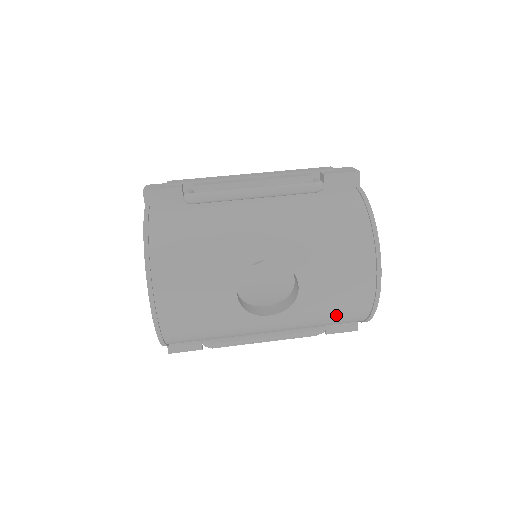
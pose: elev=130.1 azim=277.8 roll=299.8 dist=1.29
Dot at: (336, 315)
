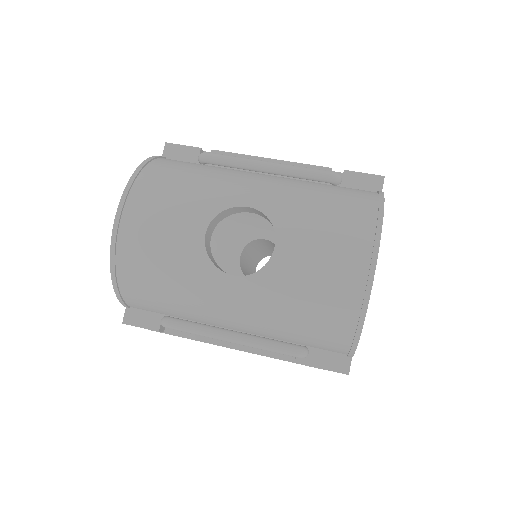
Dot at: (314, 307)
